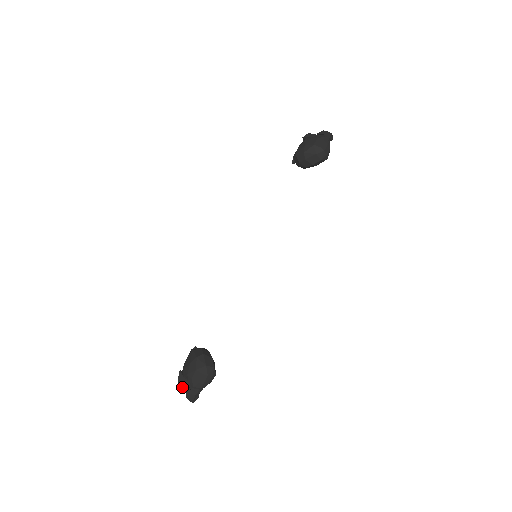
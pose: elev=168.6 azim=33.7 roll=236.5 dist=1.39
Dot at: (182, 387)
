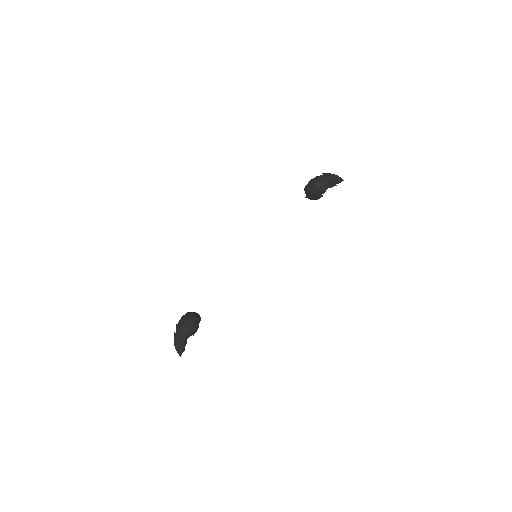
Dot at: occluded
